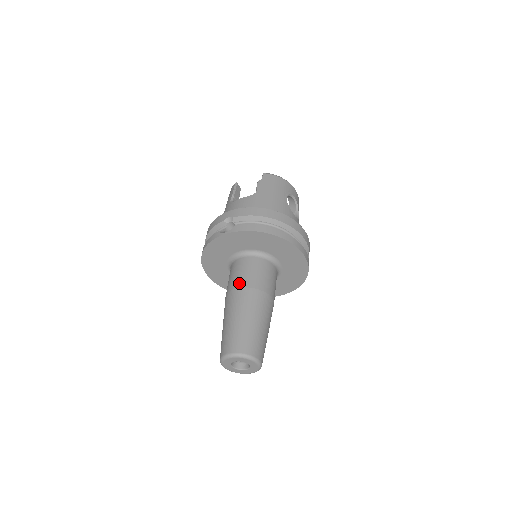
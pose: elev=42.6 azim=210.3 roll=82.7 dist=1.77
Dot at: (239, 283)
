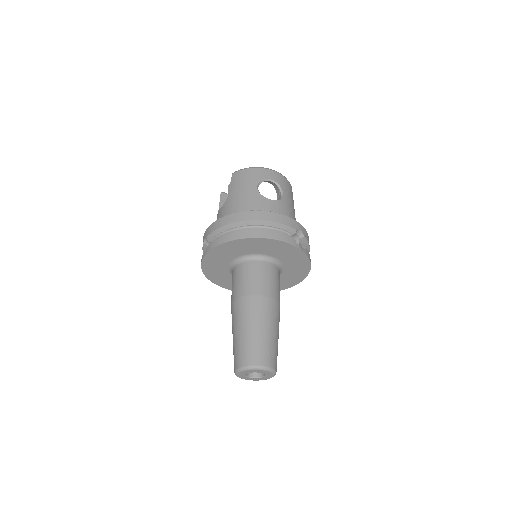
Dot at: (233, 296)
